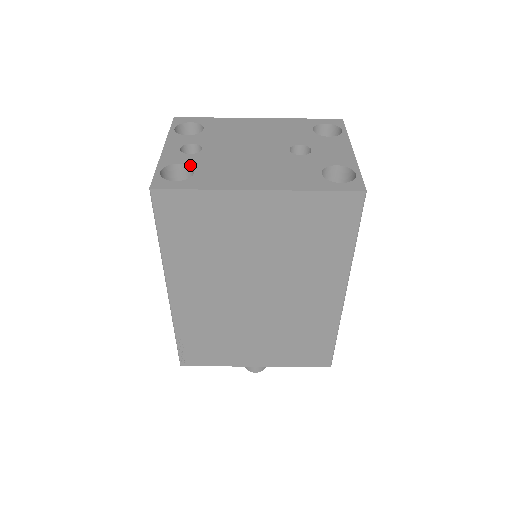
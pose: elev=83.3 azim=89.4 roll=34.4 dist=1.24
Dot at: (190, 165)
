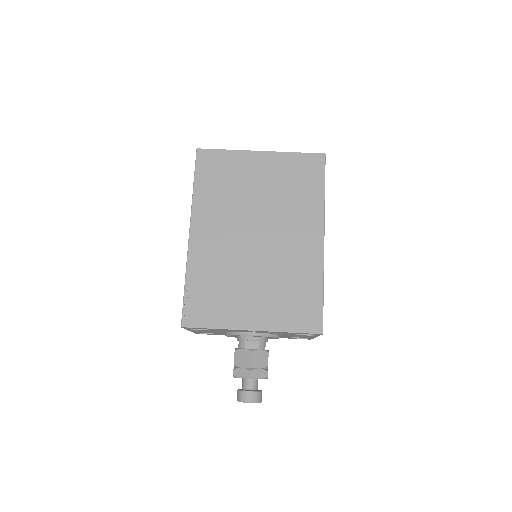
Dot at: occluded
